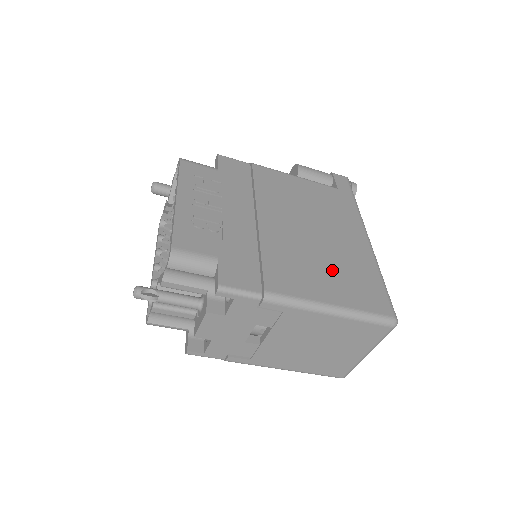
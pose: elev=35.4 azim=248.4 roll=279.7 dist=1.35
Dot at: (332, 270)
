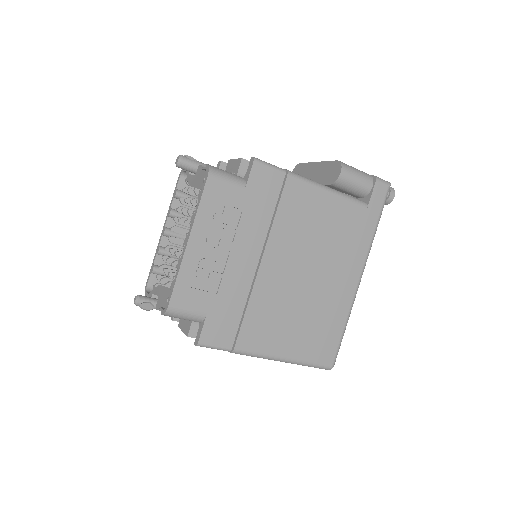
Dot at: (304, 322)
